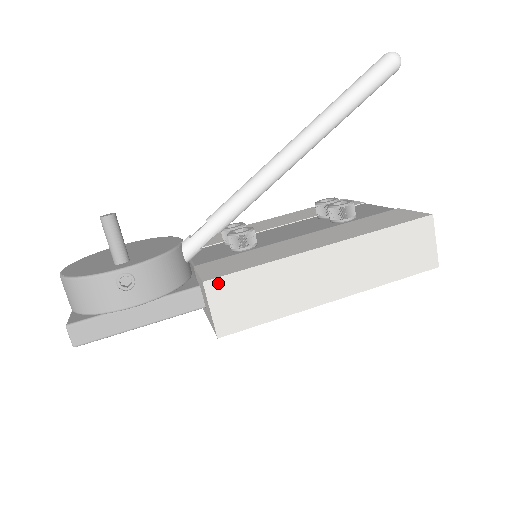
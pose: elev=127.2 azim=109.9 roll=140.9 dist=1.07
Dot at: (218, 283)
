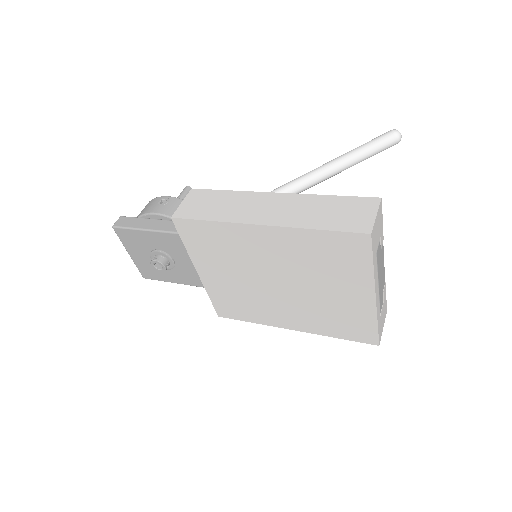
Dot at: (199, 192)
